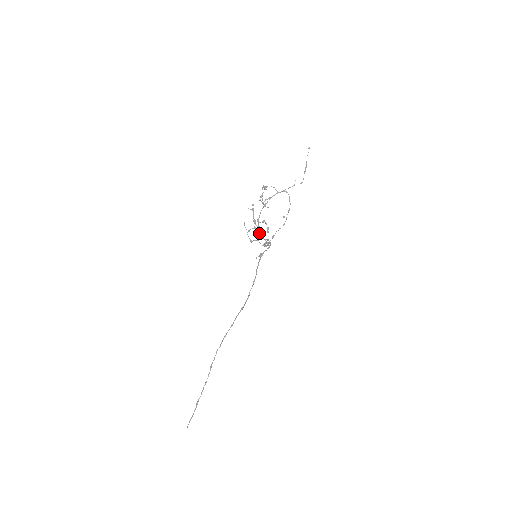
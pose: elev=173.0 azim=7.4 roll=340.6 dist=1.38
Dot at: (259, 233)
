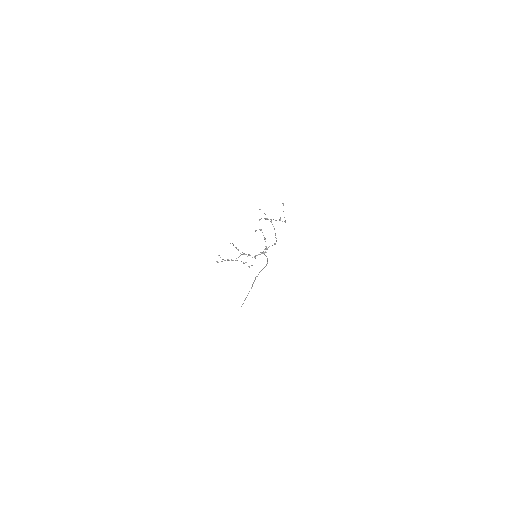
Dot at: (246, 254)
